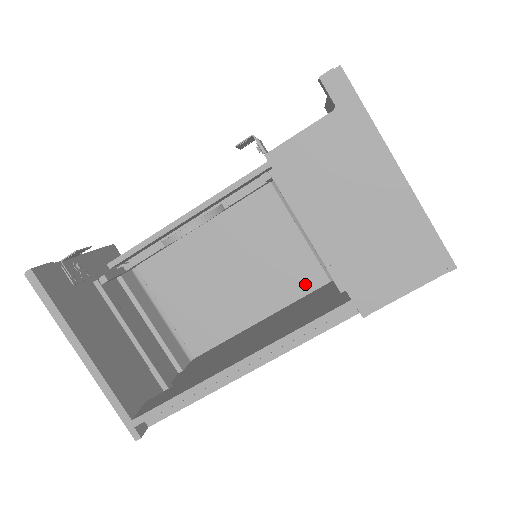
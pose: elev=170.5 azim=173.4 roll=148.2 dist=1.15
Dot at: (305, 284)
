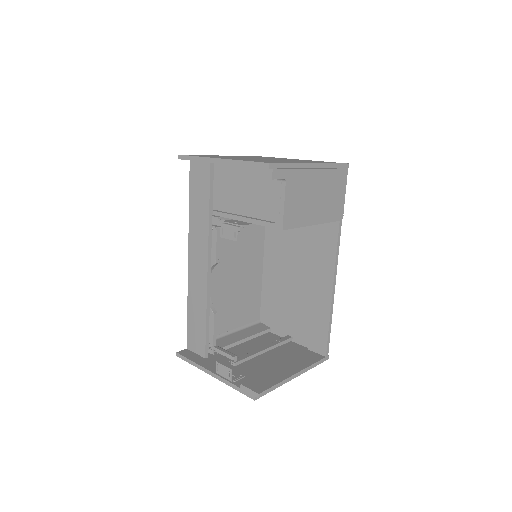
Dot at: (260, 232)
